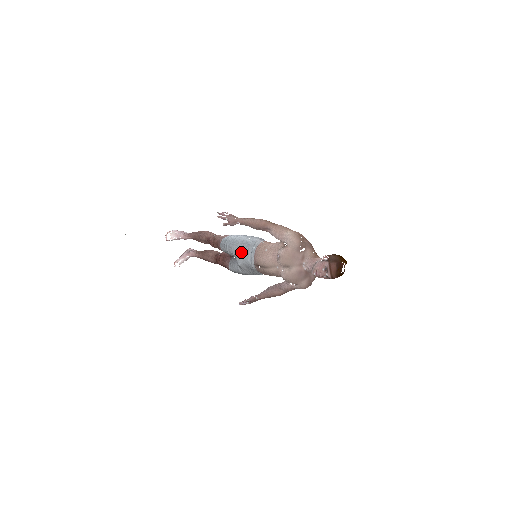
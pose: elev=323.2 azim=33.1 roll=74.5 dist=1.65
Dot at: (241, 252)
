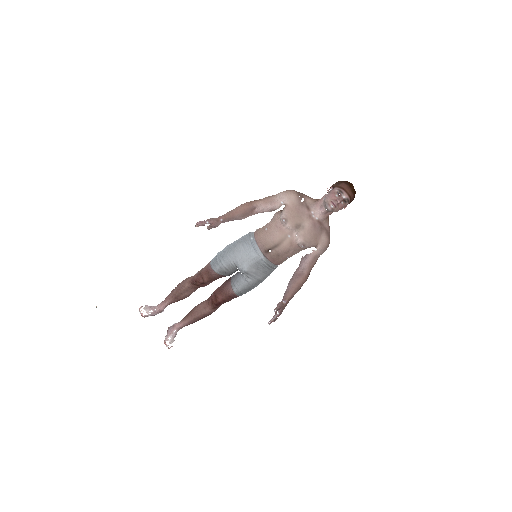
Dot at: (240, 254)
